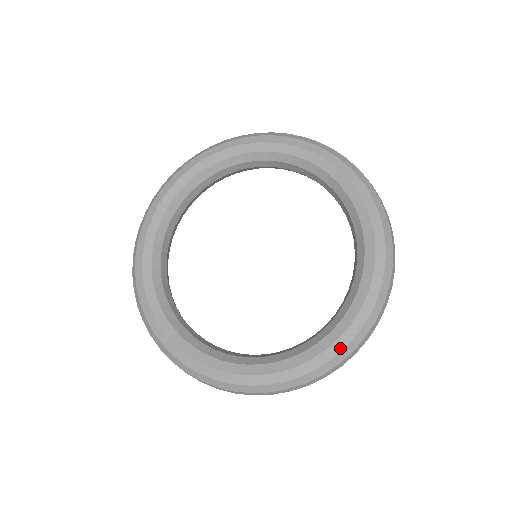
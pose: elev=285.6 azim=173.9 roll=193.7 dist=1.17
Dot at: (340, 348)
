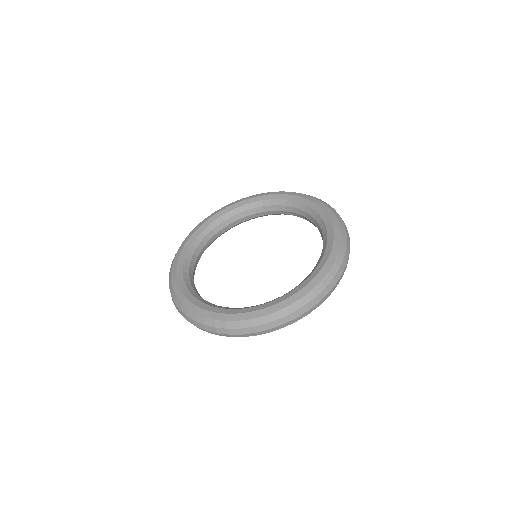
Dot at: (339, 239)
